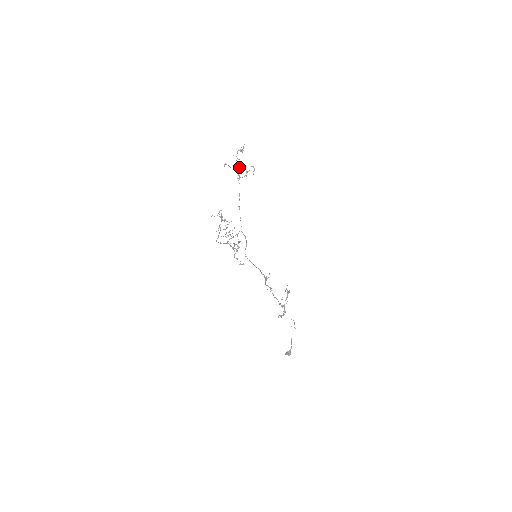
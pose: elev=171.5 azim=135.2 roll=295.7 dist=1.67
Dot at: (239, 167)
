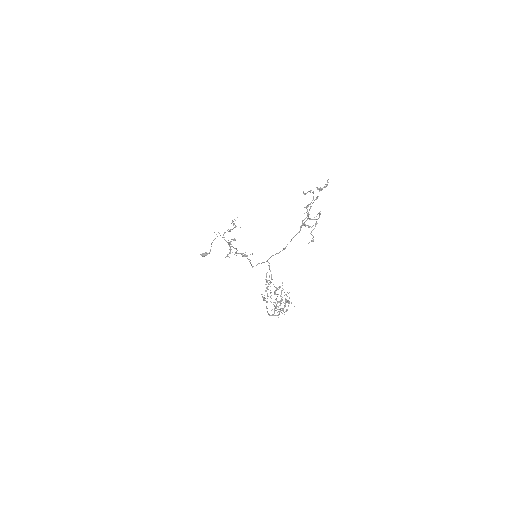
Dot at: occluded
